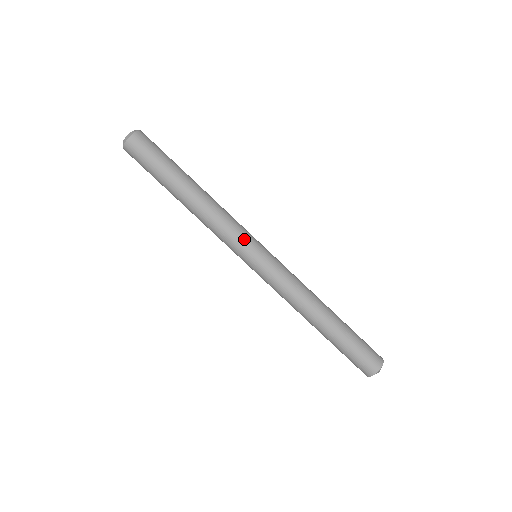
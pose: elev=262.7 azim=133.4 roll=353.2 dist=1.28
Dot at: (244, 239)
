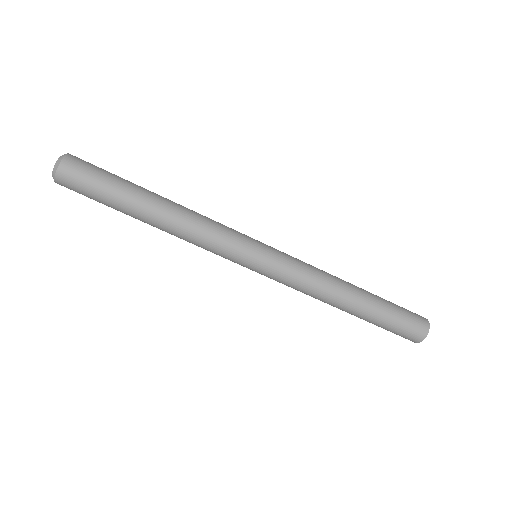
Dot at: (229, 258)
